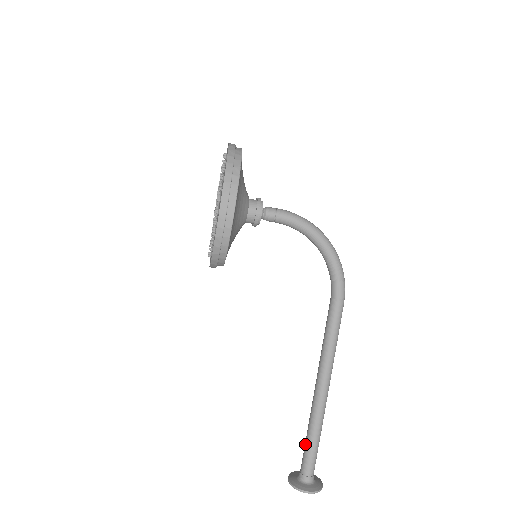
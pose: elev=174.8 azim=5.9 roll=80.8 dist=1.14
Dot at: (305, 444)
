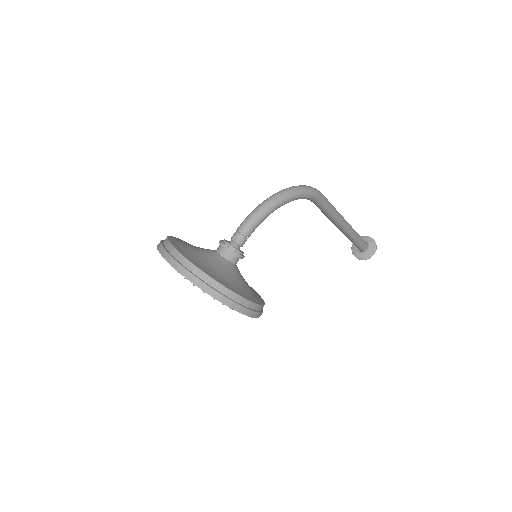
Dot at: occluded
